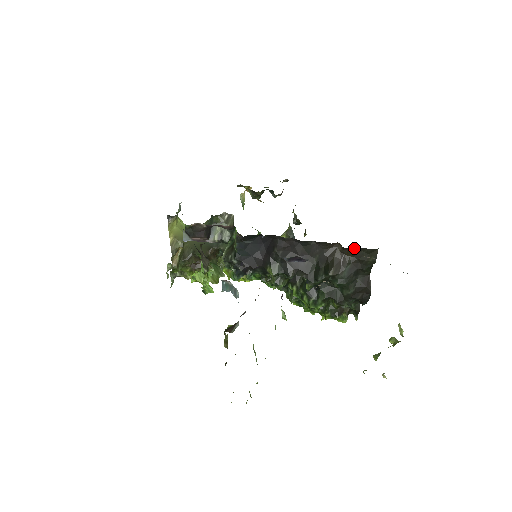
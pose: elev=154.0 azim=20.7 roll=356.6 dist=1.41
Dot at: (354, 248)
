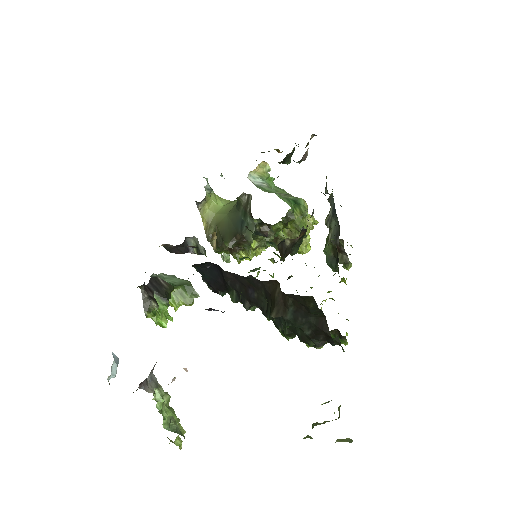
Dot at: occluded
